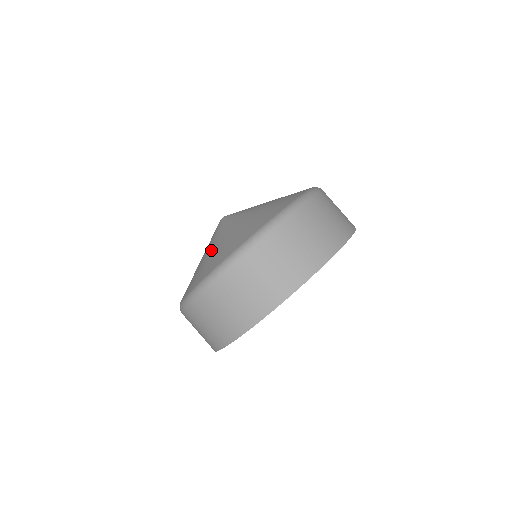
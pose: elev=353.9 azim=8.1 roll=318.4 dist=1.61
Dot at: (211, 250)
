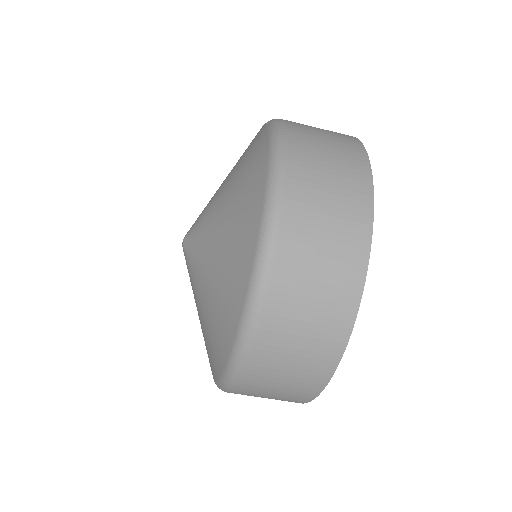
Dot at: (204, 309)
